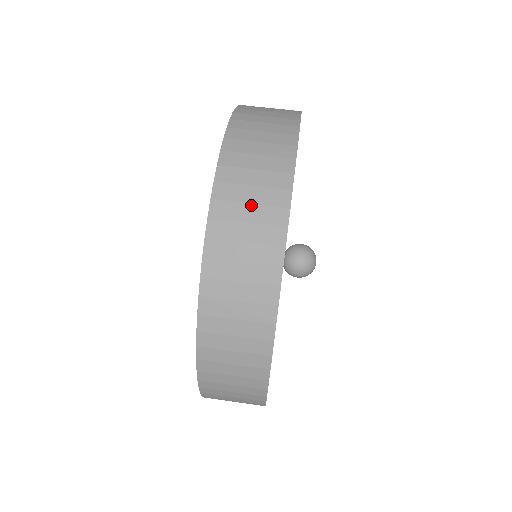
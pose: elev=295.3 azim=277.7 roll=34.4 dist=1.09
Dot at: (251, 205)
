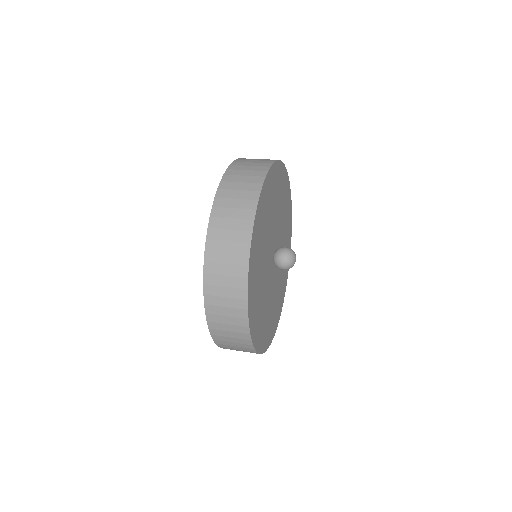
Dot at: (227, 253)
